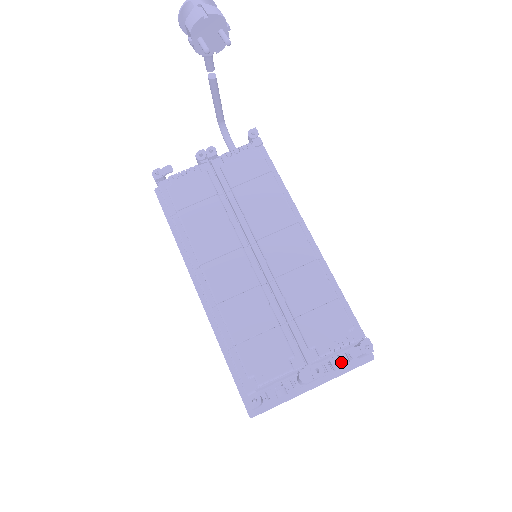
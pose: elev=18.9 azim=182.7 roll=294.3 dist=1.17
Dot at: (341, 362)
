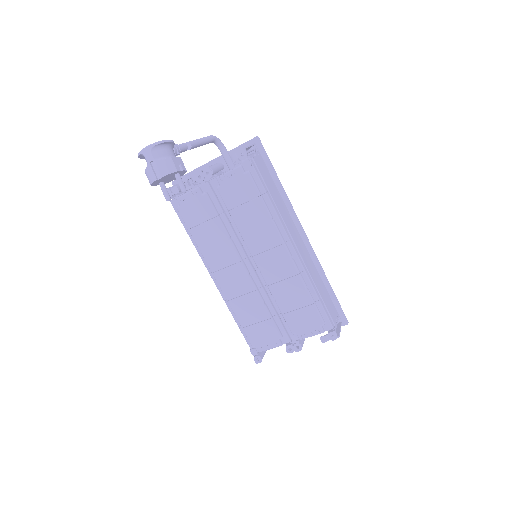
Dot at: occluded
